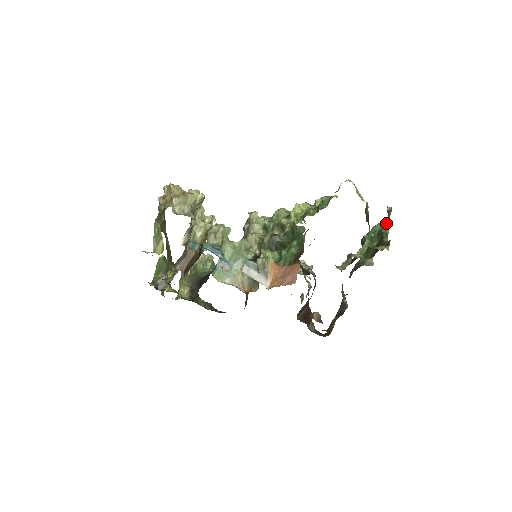
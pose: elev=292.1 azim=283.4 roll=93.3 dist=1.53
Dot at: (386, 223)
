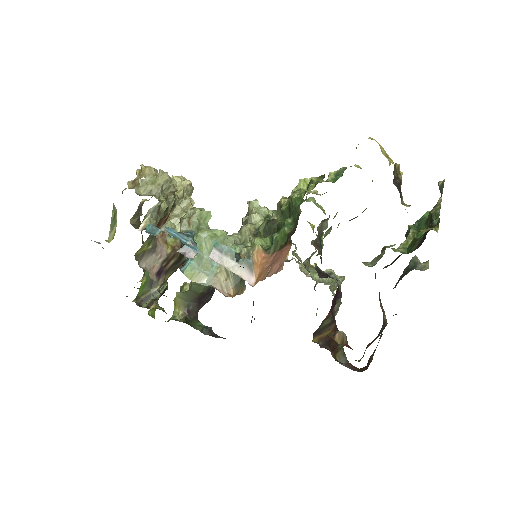
Dot at: (437, 202)
